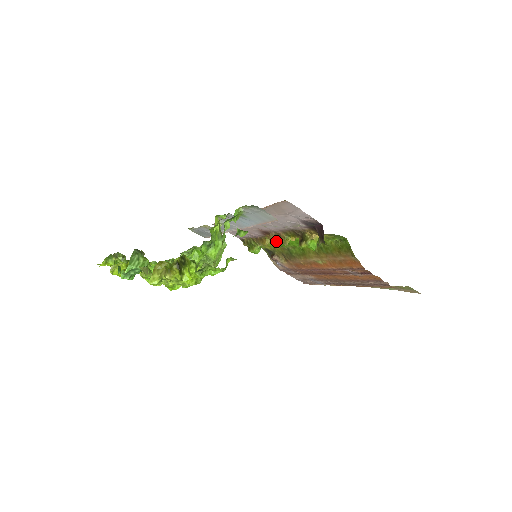
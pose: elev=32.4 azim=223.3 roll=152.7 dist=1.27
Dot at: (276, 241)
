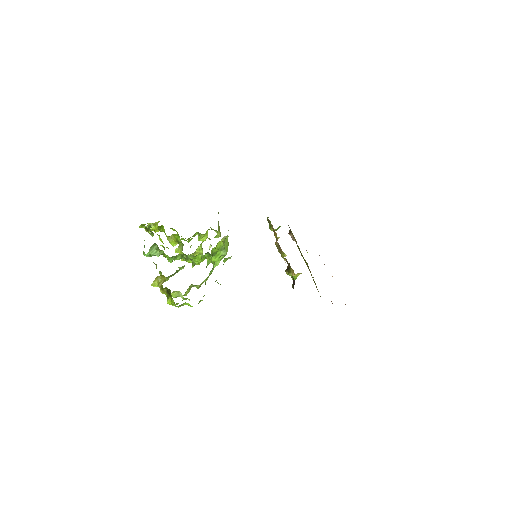
Dot at: (278, 248)
